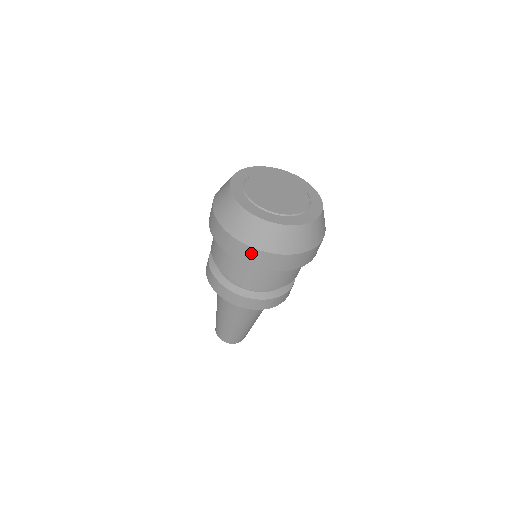
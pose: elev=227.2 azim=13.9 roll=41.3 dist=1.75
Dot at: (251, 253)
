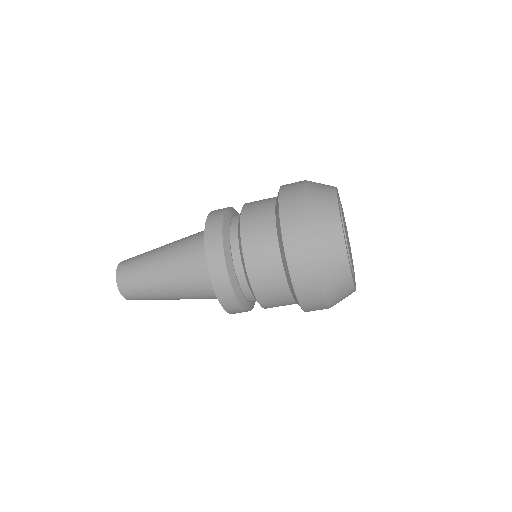
Dot at: (315, 295)
